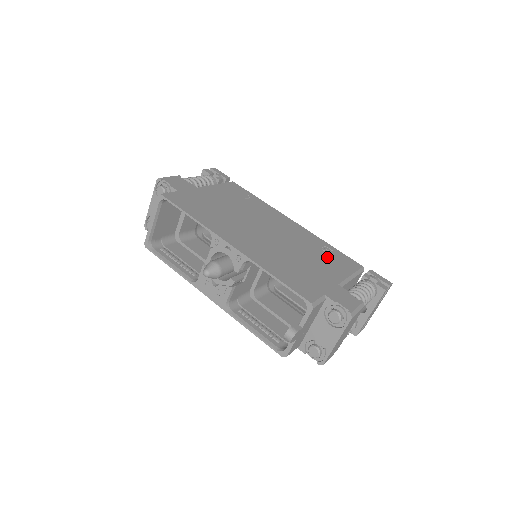
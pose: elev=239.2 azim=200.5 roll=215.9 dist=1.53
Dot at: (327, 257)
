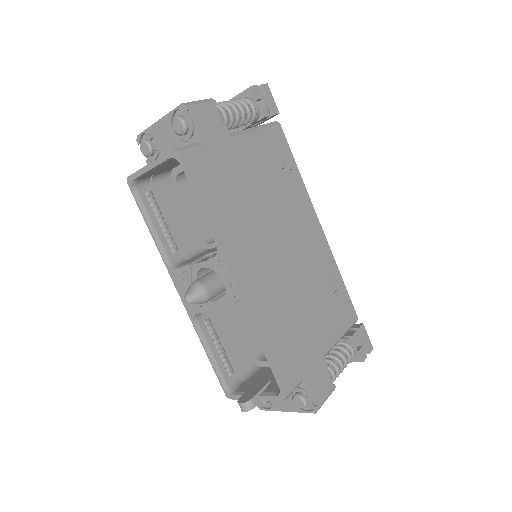
Dot at: (330, 302)
